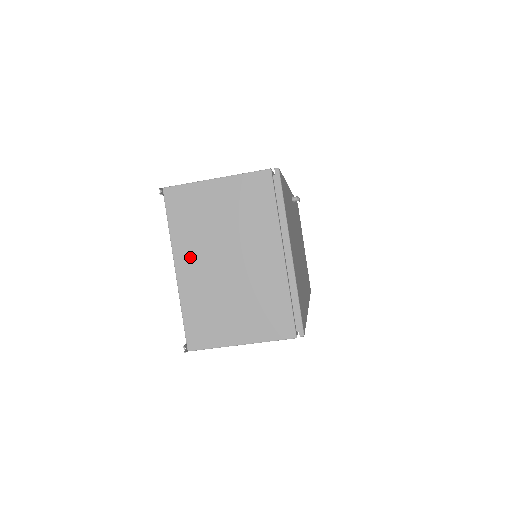
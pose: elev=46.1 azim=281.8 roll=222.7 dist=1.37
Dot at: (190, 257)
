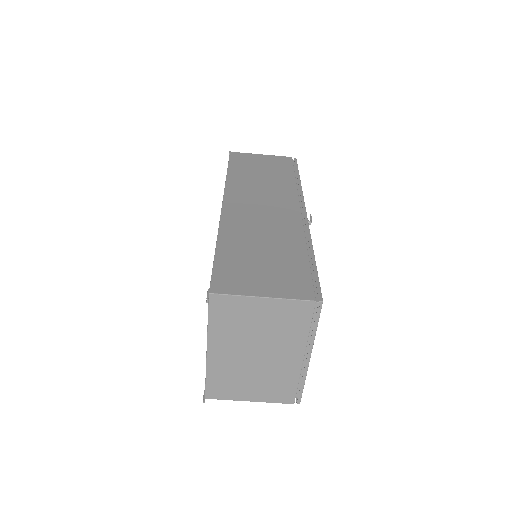
Dot at: (223, 345)
